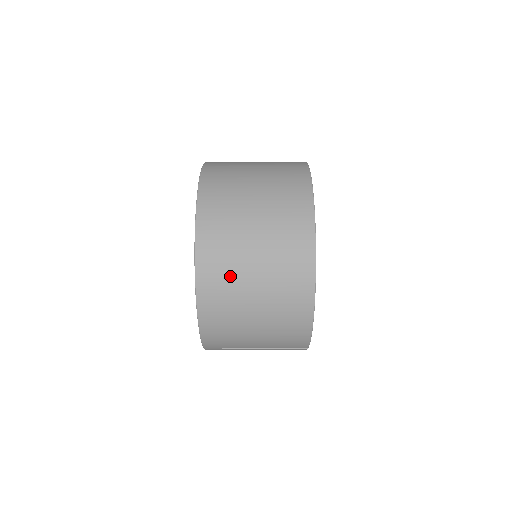
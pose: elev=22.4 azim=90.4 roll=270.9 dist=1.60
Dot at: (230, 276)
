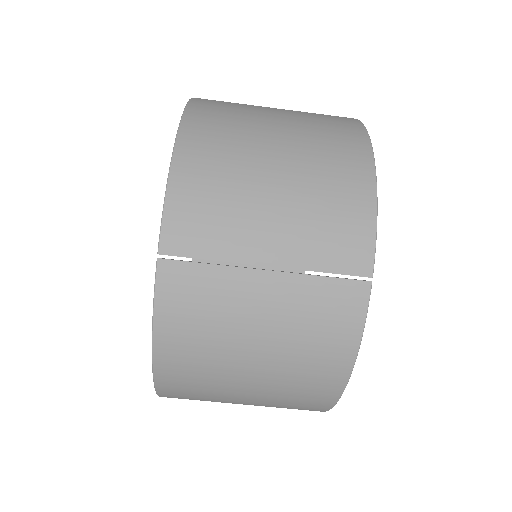
Dot at: (240, 110)
